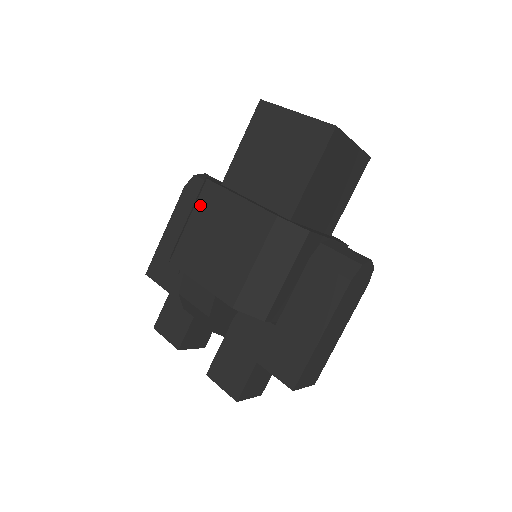
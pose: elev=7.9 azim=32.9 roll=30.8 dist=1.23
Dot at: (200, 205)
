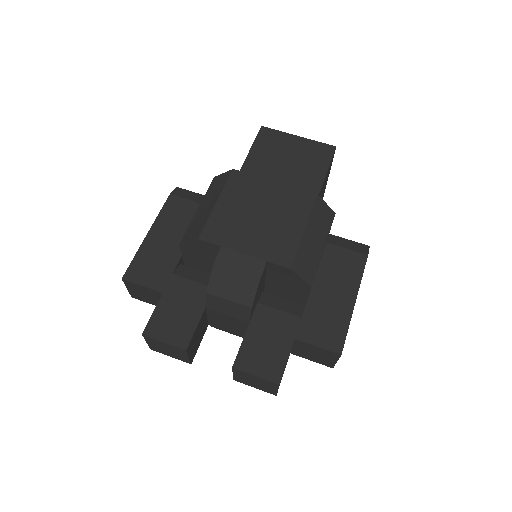
Dot at: (230, 189)
